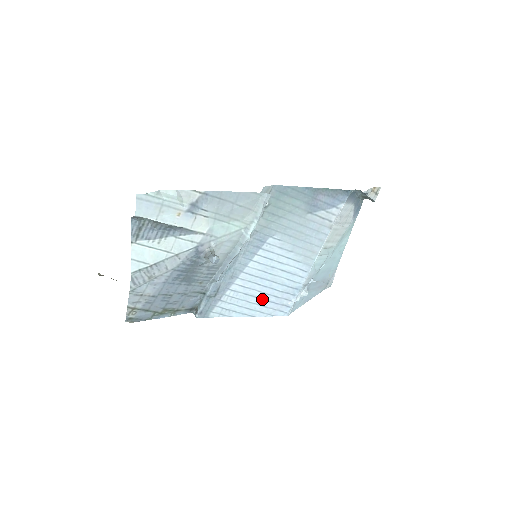
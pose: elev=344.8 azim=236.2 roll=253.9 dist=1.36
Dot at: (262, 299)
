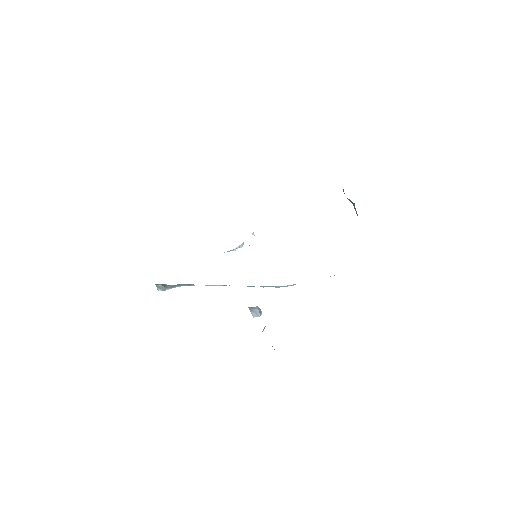
Dot at: occluded
